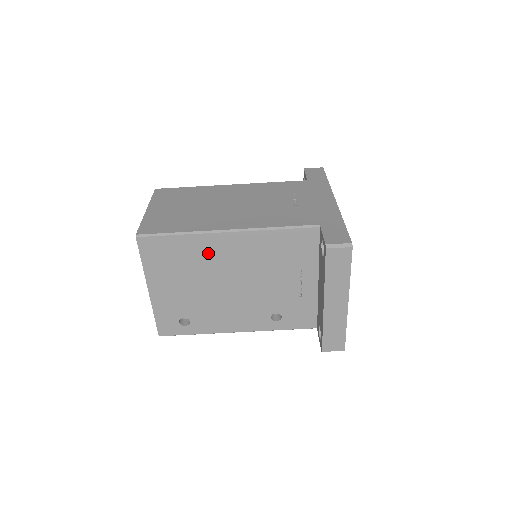
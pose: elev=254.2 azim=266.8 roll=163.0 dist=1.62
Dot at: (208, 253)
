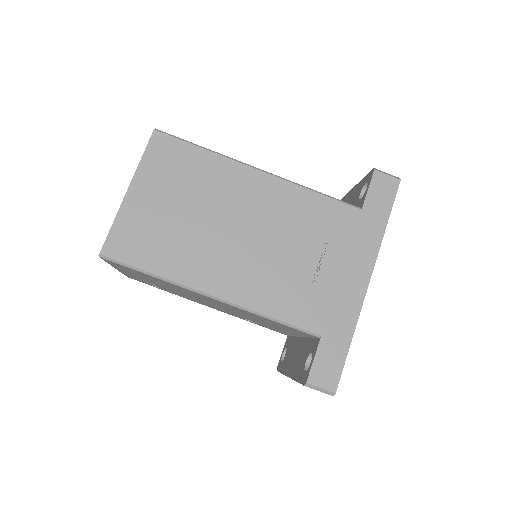
Dot at: (185, 290)
